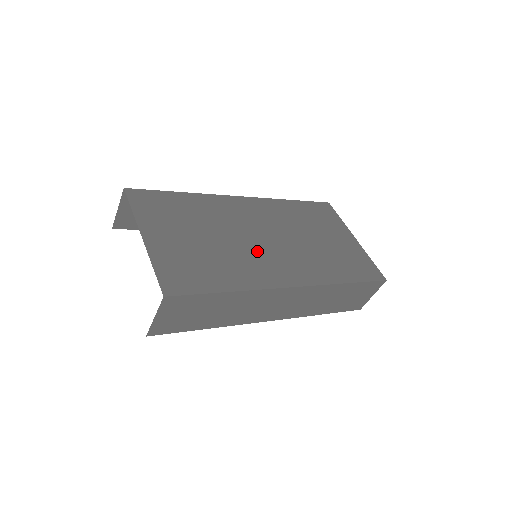
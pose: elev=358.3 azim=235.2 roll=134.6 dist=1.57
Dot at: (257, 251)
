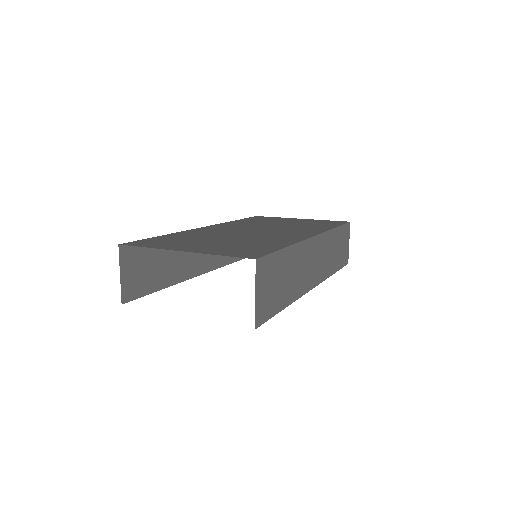
Dot at: (263, 235)
